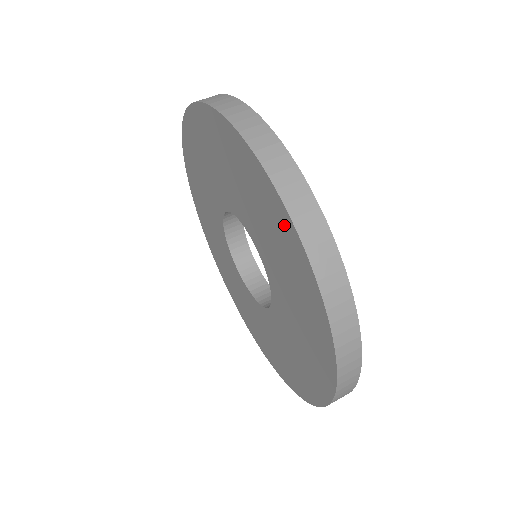
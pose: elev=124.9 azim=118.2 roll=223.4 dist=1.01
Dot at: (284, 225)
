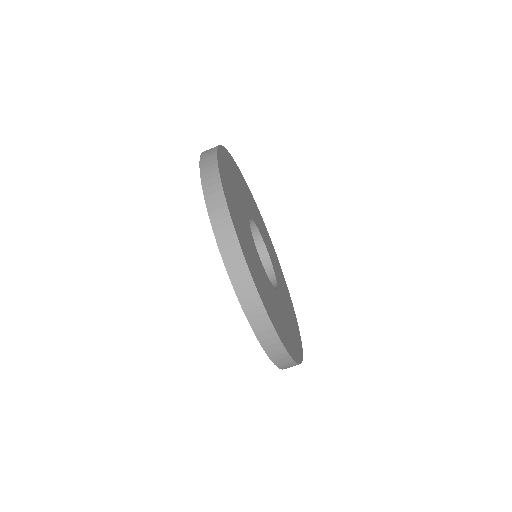
Dot at: occluded
